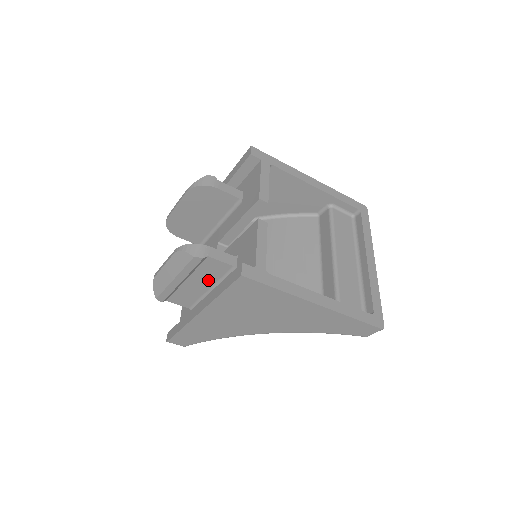
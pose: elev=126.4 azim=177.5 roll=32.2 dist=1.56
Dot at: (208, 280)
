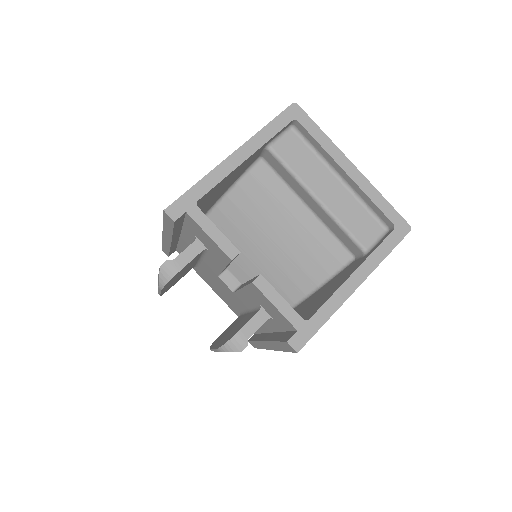
Dot at: occluded
